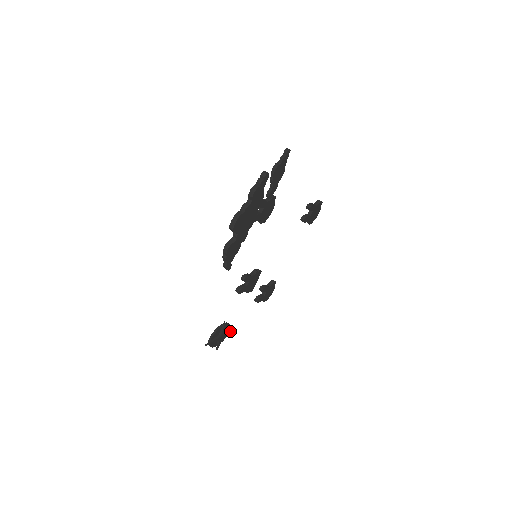
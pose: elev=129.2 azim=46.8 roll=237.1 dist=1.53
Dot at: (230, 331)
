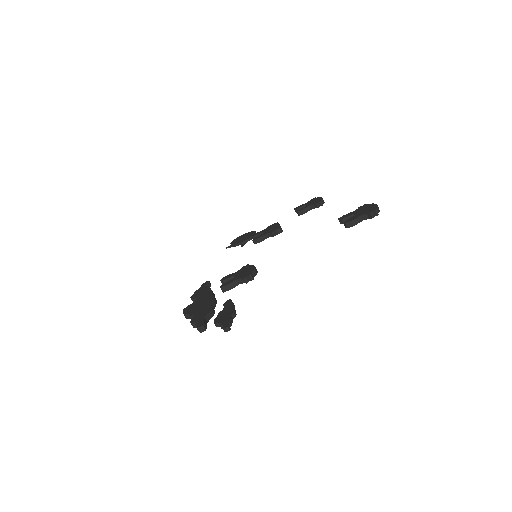
Dot at: occluded
